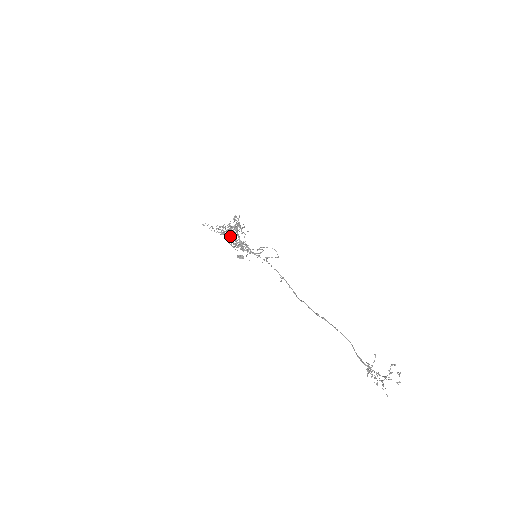
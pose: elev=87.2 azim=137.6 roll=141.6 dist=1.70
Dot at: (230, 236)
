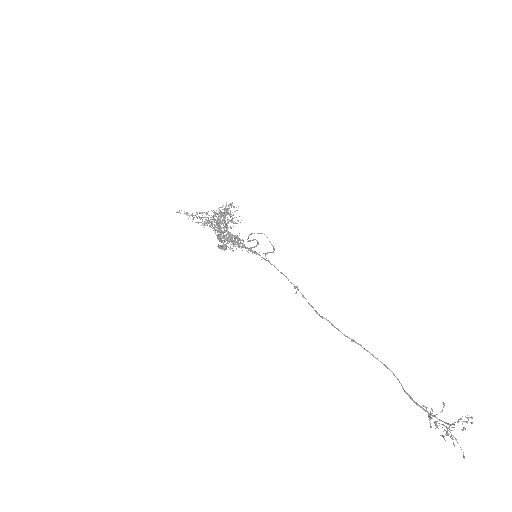
Dot at: occluded
